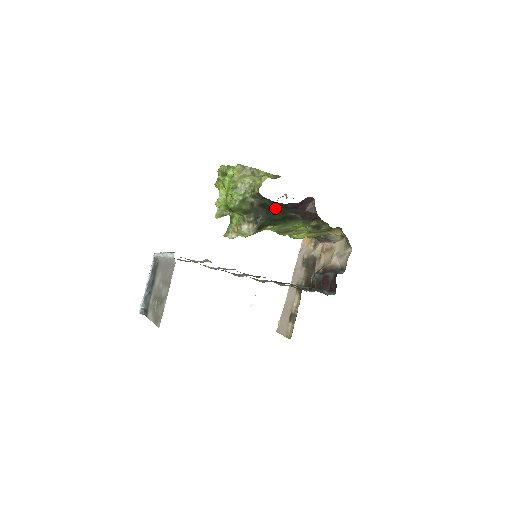
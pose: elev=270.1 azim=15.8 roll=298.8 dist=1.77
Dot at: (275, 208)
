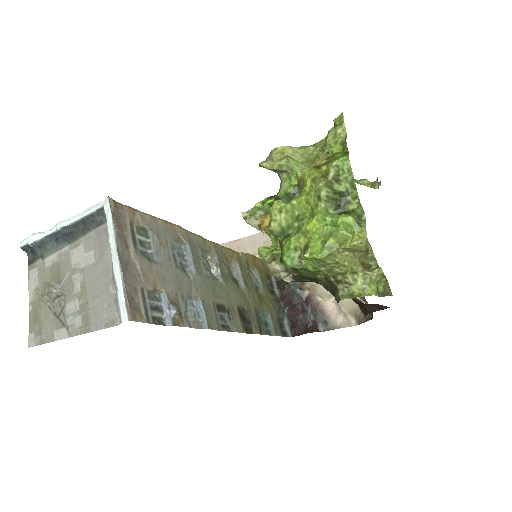
Dot at: occluded
